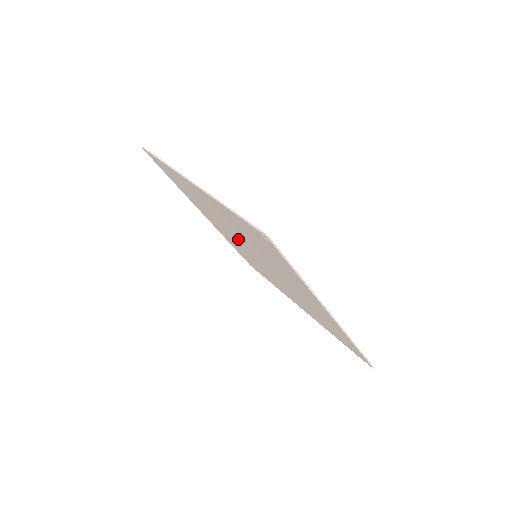
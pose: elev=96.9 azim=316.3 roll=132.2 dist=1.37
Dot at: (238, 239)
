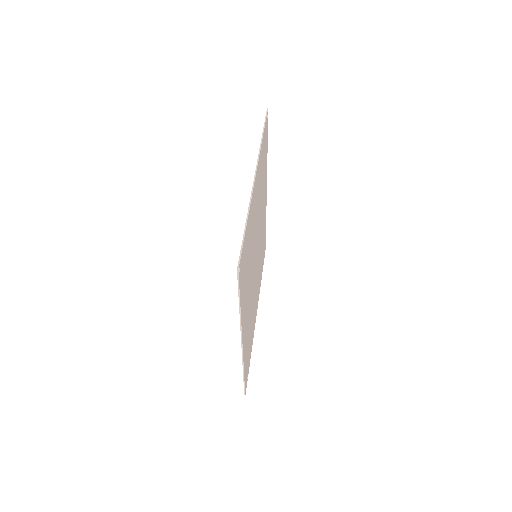
Dot at: (258, 250)
